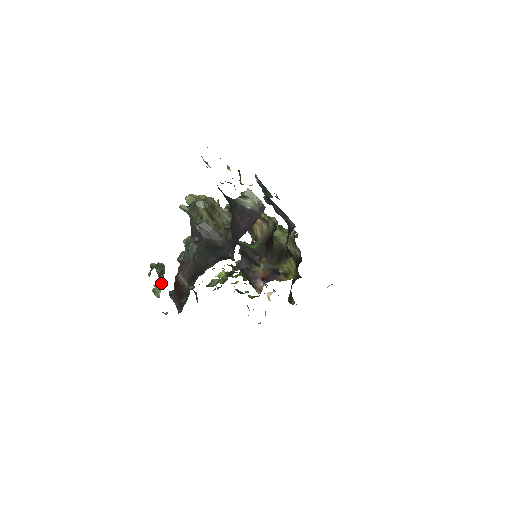
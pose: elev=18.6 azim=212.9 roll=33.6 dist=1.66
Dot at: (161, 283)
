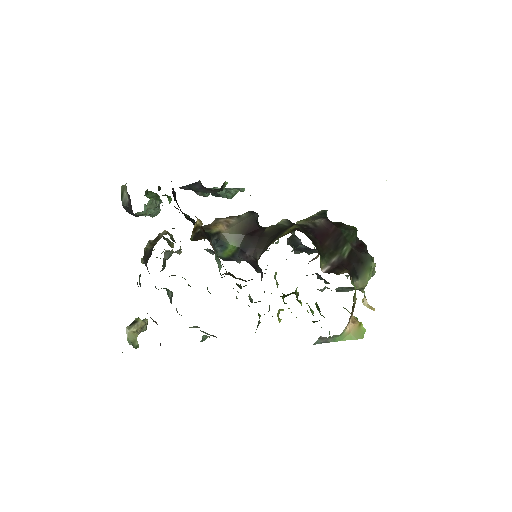
Dot at: (134, 332)
